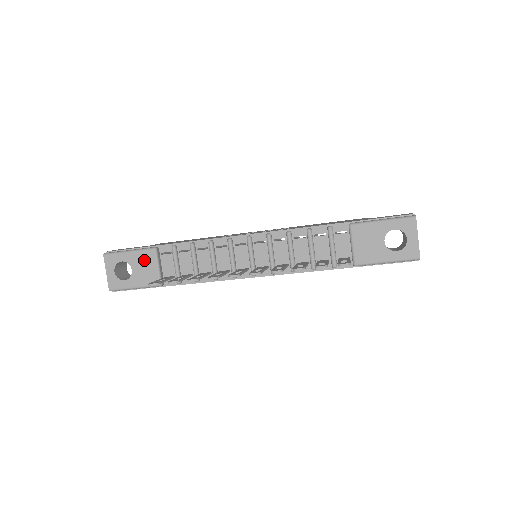
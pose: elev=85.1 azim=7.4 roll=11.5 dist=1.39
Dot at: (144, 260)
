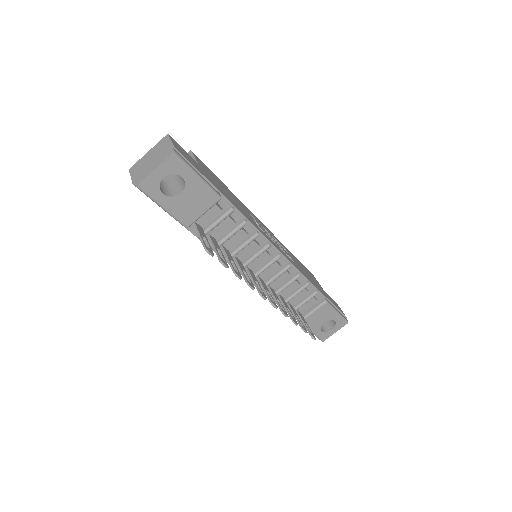
Dot at: (201, 197)
